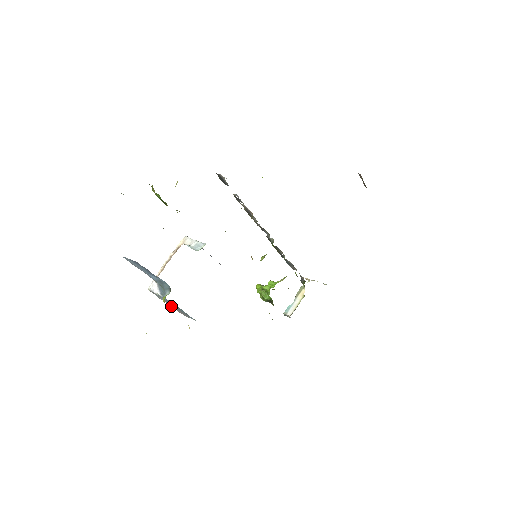
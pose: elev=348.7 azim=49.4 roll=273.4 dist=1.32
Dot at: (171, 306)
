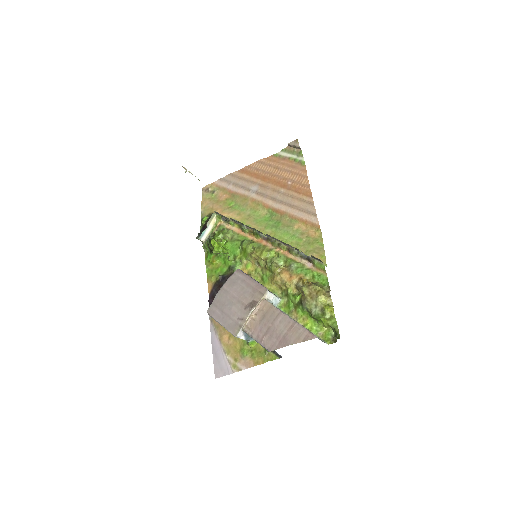
Dot at: (219, 323)
